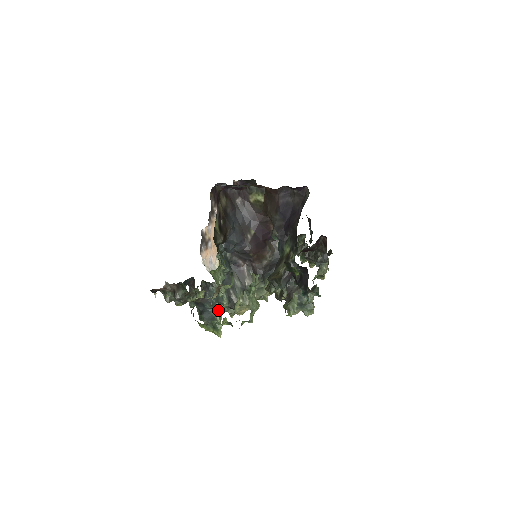
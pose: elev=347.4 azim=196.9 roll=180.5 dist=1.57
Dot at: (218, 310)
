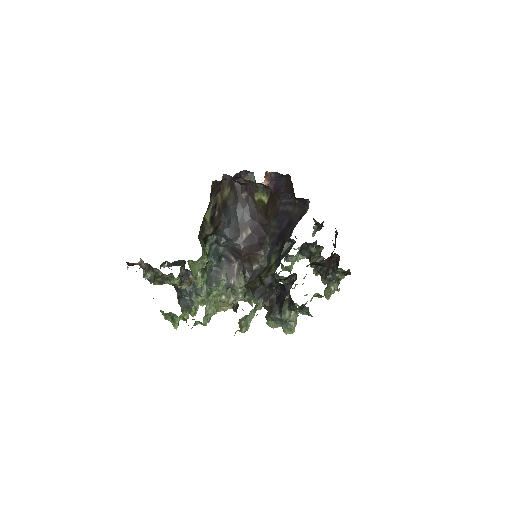
Dot at: (194, 300)
